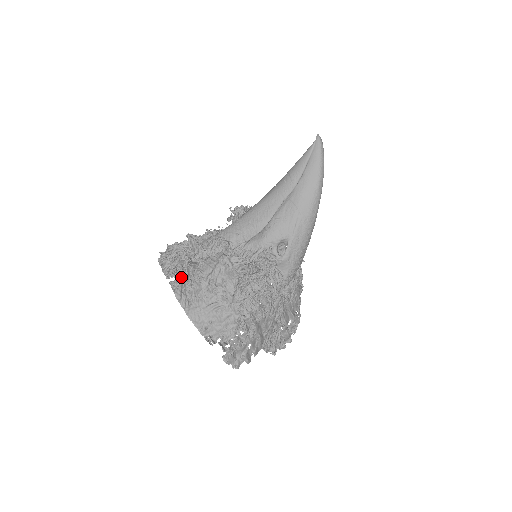
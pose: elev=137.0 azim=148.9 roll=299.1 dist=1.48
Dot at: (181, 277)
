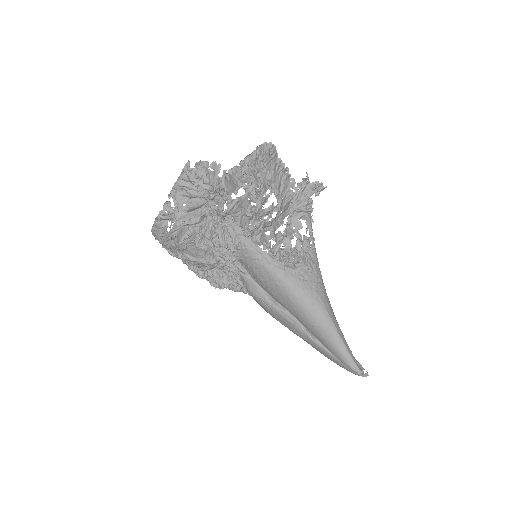
Dot at: occluded
